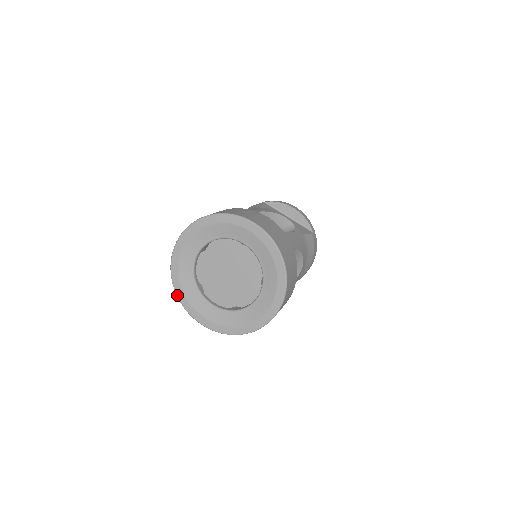
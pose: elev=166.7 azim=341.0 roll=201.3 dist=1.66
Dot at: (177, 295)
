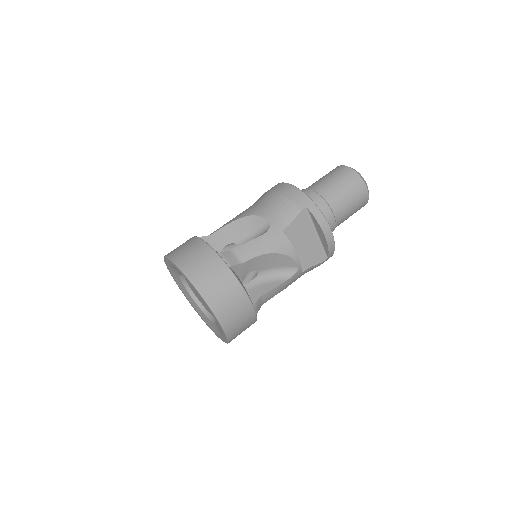
Dot at: (166, 265)
